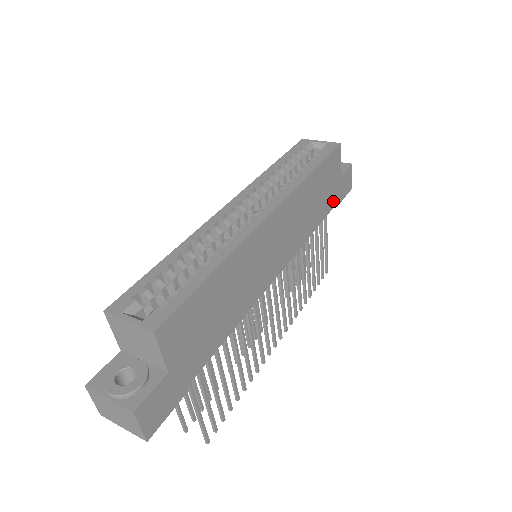
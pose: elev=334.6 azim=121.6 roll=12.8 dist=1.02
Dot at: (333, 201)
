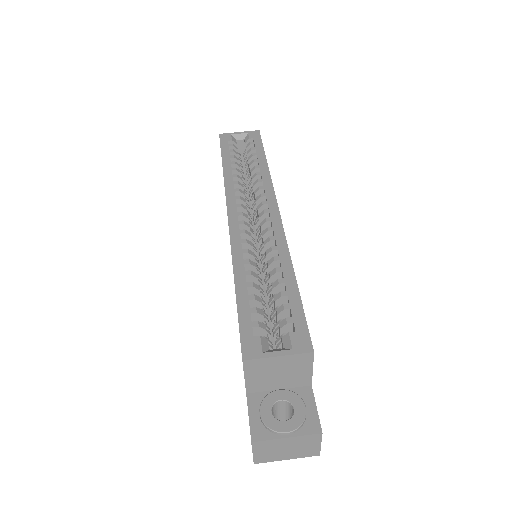
Dot at: occluded
